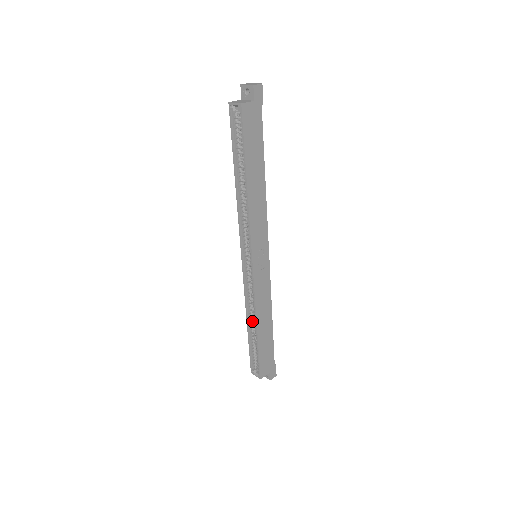
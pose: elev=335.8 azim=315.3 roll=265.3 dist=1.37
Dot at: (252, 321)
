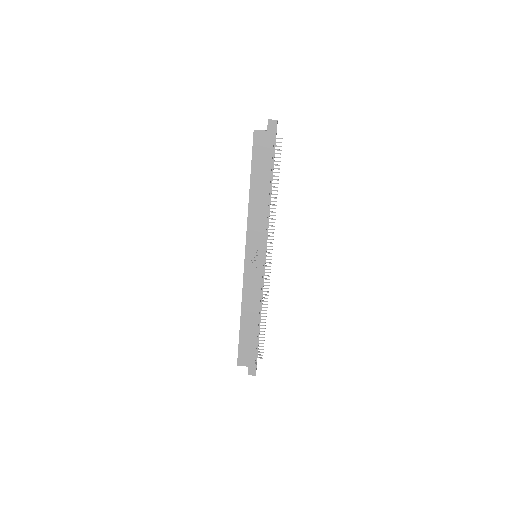
Dot at: occluded
